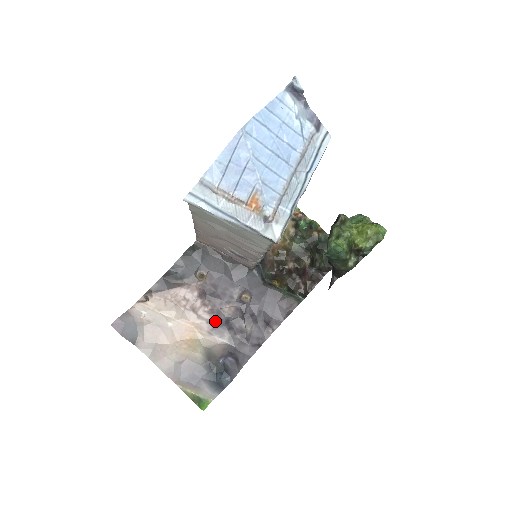
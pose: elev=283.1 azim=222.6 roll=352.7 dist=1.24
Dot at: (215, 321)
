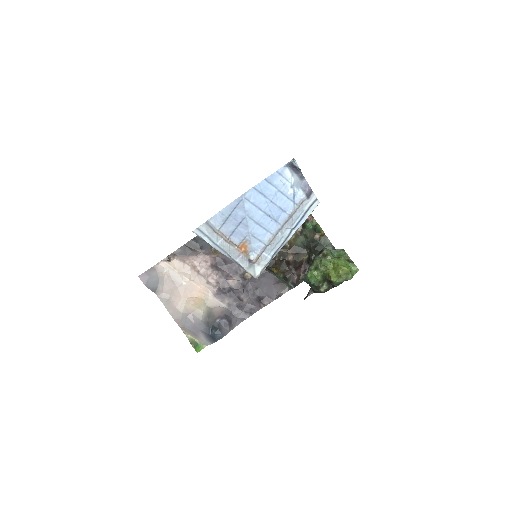
Dot at: (220, 288)
